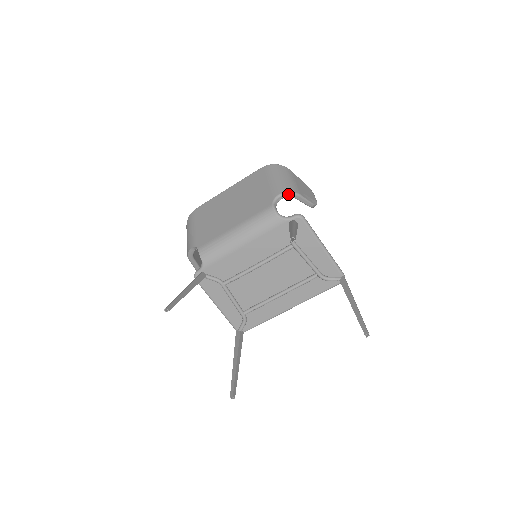
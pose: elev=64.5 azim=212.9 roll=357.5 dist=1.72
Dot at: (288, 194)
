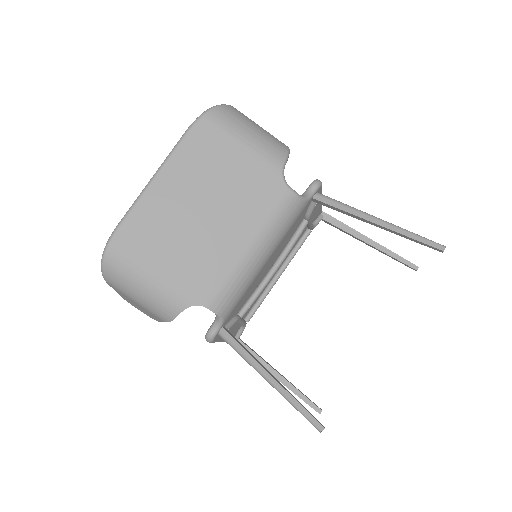
Dot at: occluded
